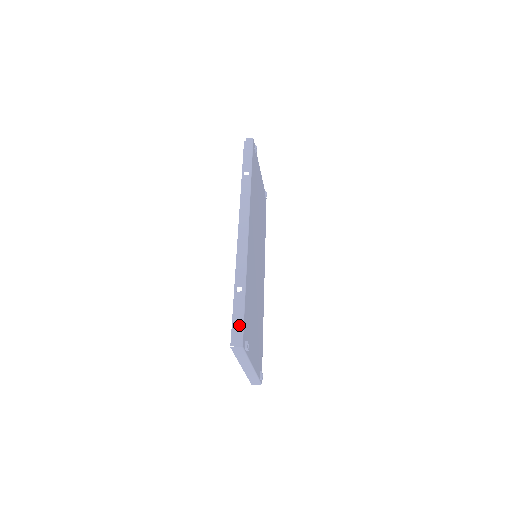
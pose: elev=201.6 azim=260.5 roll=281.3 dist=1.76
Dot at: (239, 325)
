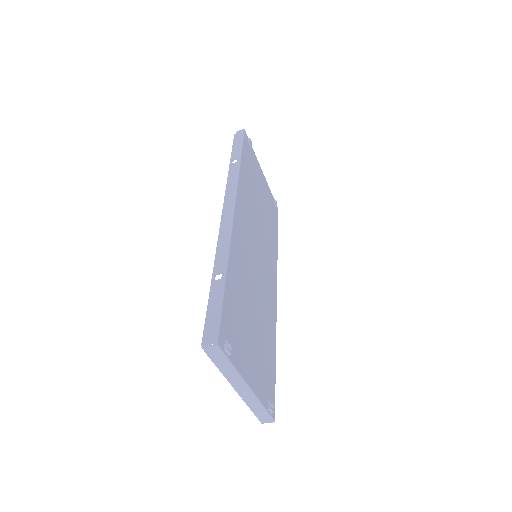
Dot at: (214, 318)
